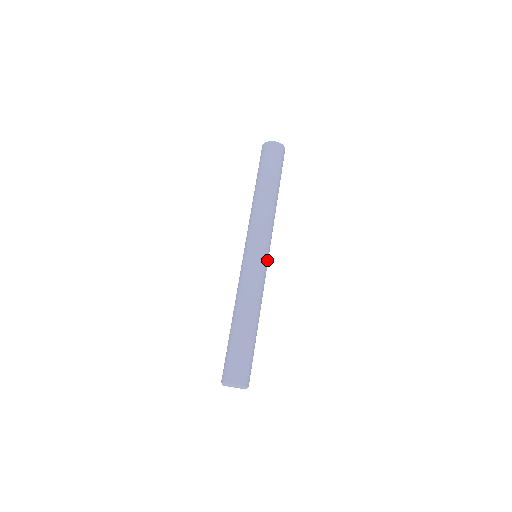
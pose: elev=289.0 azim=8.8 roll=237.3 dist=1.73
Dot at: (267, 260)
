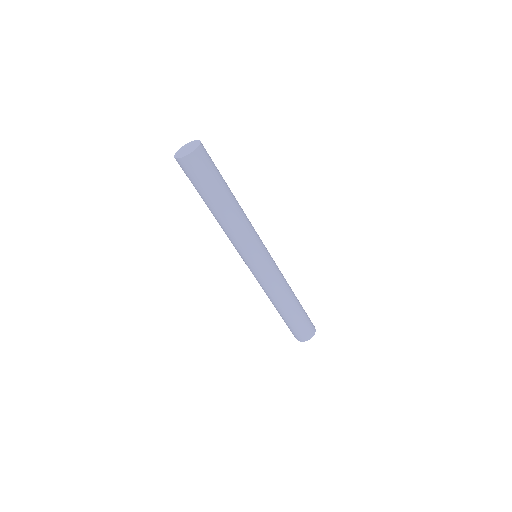
Dot at: (265, 262)
